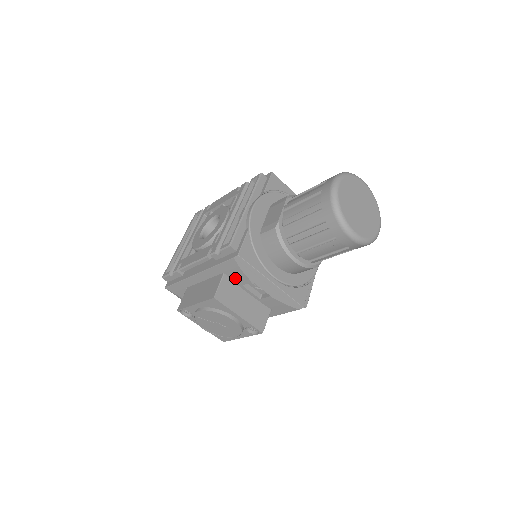
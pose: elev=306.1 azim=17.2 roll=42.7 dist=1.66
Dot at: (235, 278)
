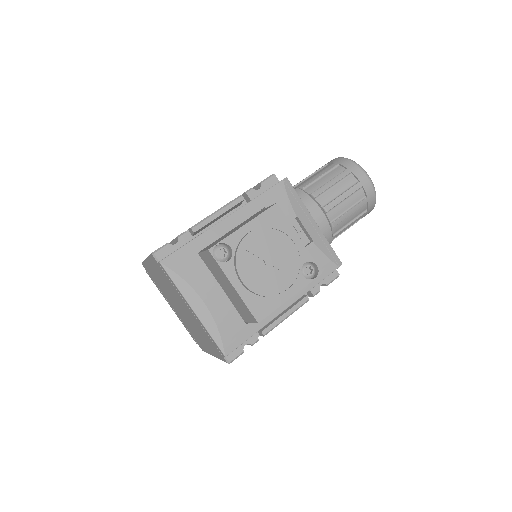
Dot at: occluded
